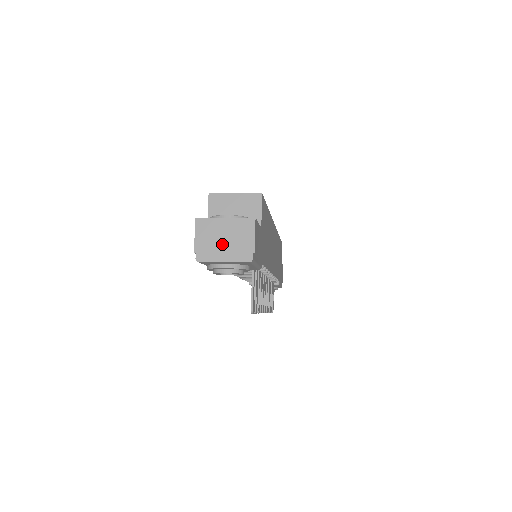
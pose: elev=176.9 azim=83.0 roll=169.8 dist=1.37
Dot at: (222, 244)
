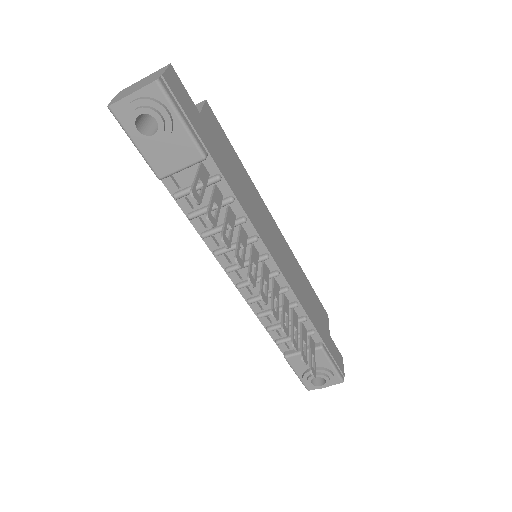
Dot at: (135, 88)
